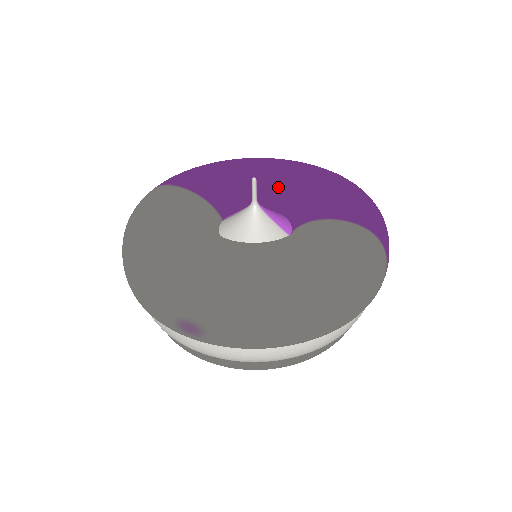
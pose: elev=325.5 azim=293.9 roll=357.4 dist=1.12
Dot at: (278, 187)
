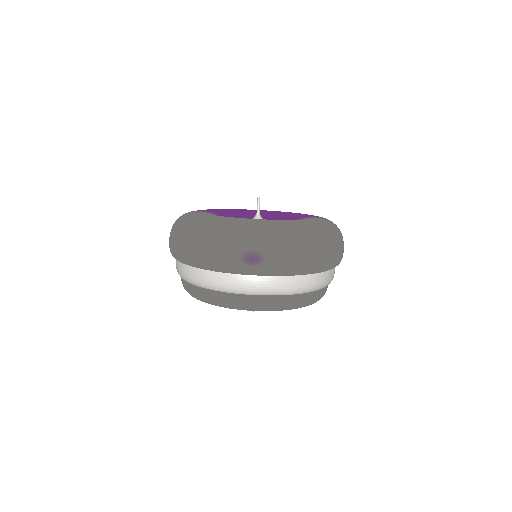
Dot at: occluded
